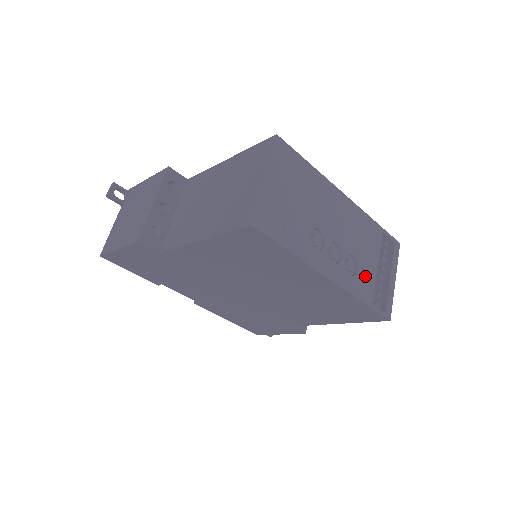
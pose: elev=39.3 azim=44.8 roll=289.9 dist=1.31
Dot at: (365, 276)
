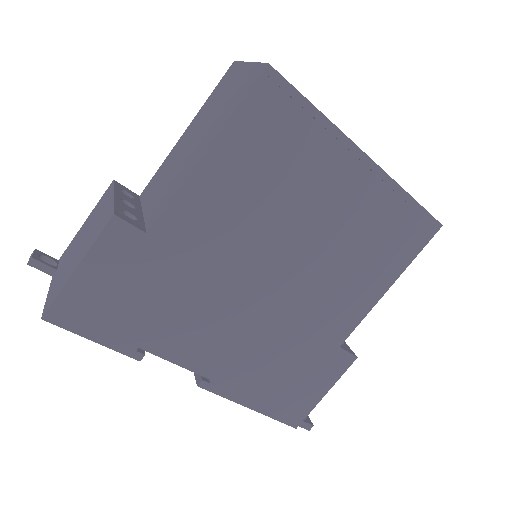
Dot at: occluded
